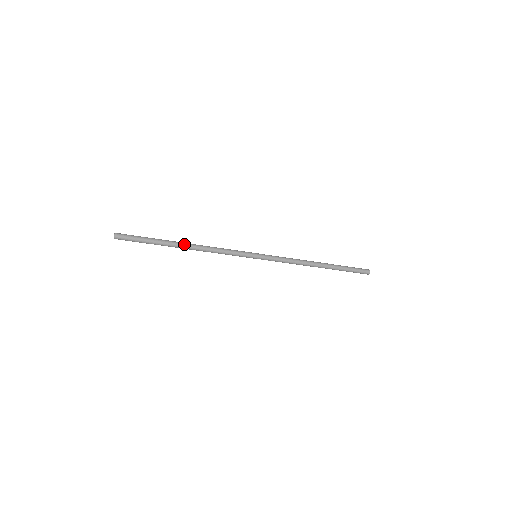
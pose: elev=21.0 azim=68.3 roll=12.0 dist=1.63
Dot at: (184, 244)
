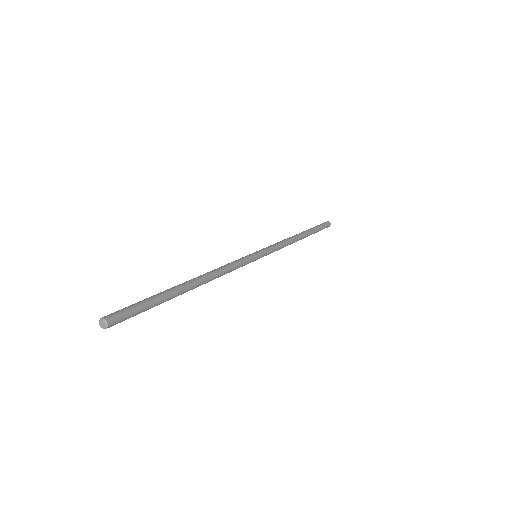
Dot at: (193, 285)
